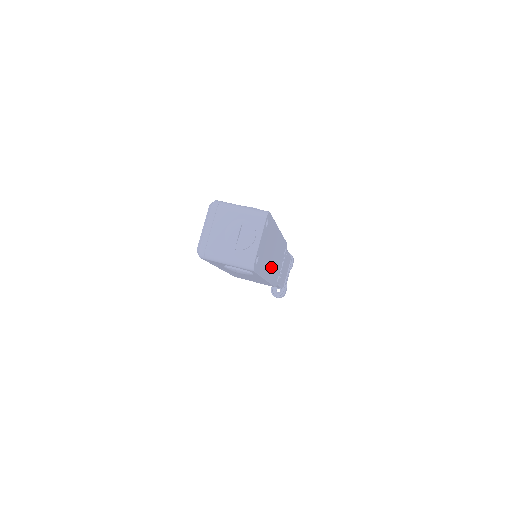
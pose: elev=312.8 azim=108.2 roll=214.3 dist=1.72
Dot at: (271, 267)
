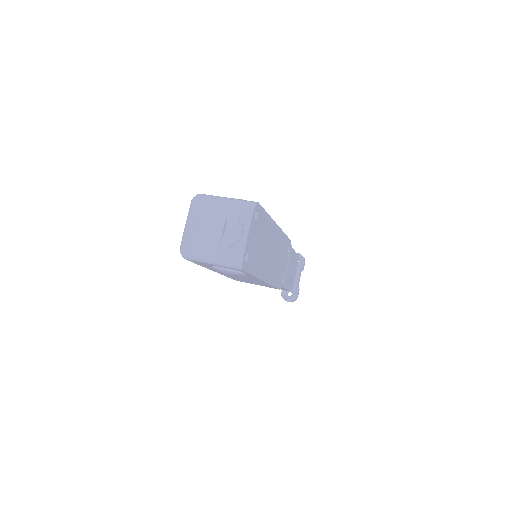
Dot at: (270, 267)
